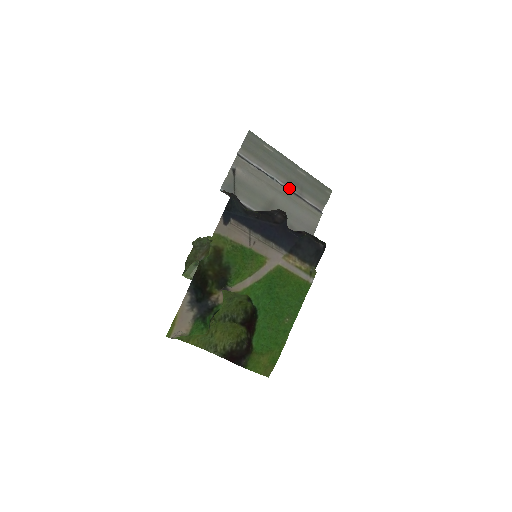
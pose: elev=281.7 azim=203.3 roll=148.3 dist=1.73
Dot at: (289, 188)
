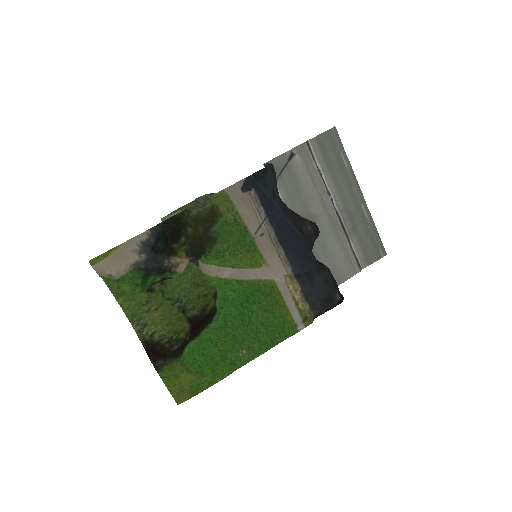
Dot at: (341, 217)
